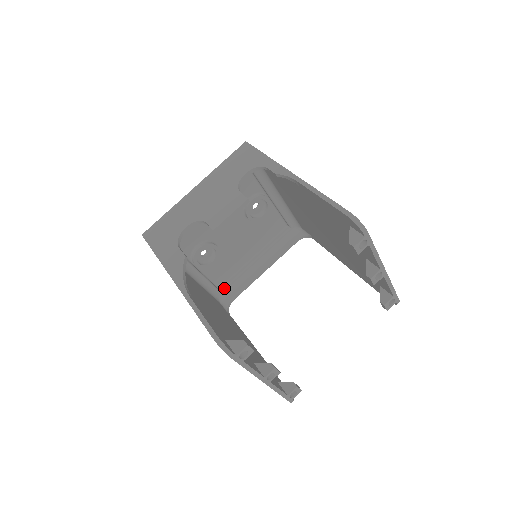
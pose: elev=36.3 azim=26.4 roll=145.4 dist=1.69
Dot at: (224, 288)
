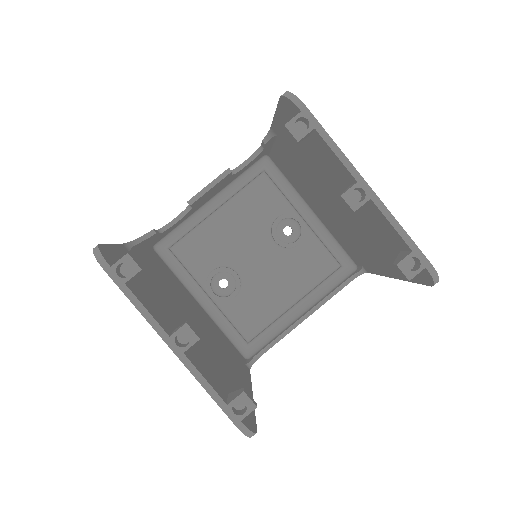
Dot at: (253, 340)
